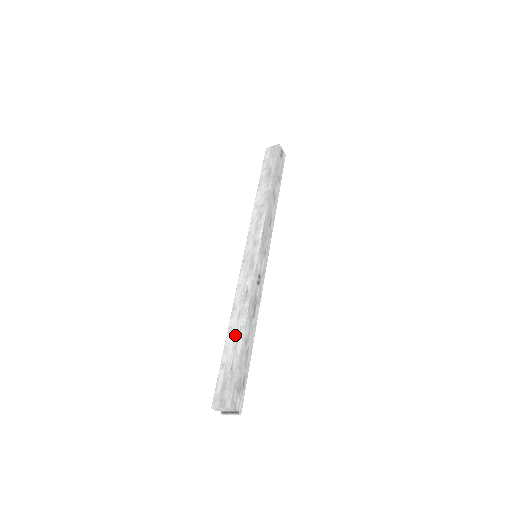
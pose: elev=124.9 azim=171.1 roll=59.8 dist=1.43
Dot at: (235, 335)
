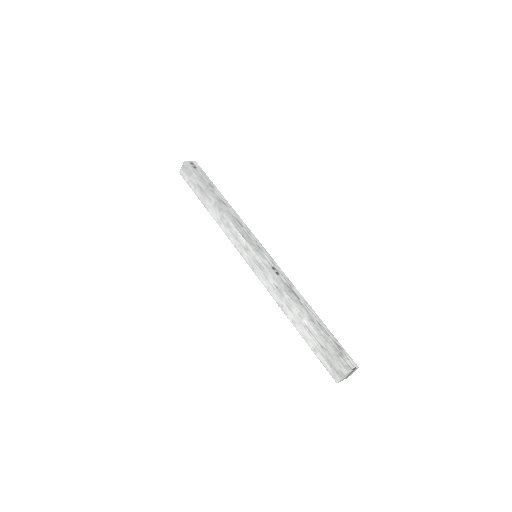
Dot at: (301, 324)
